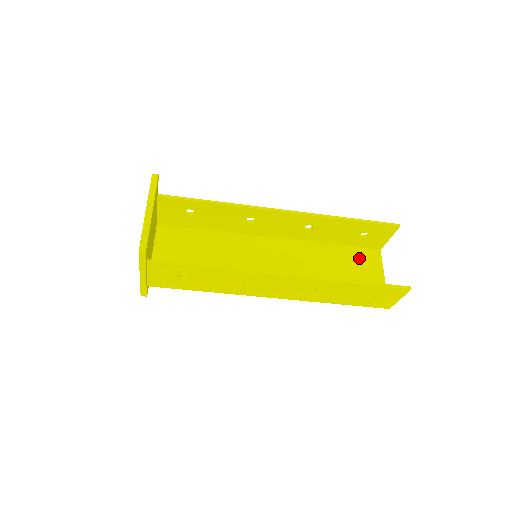
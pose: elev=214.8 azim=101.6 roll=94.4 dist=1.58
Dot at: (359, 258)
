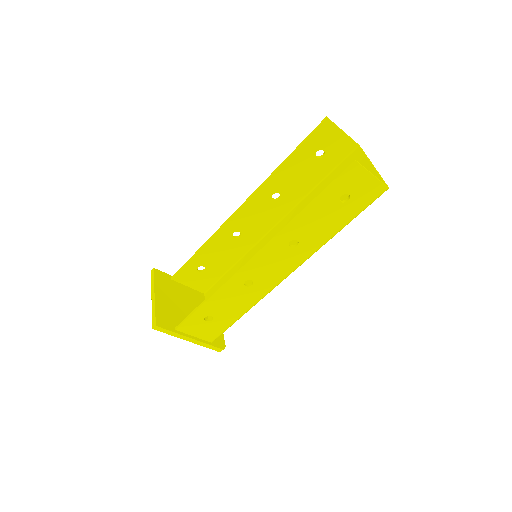
Dot at: occluded
